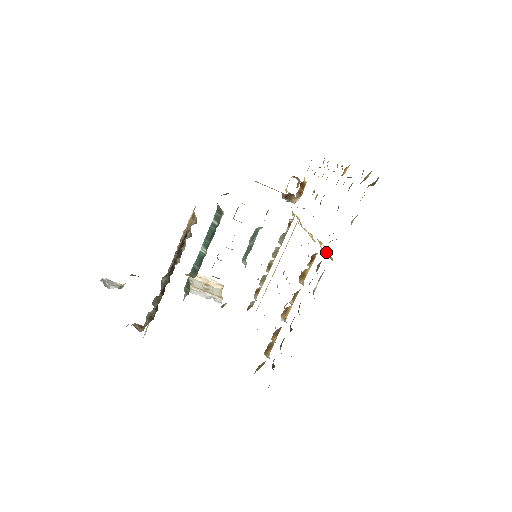
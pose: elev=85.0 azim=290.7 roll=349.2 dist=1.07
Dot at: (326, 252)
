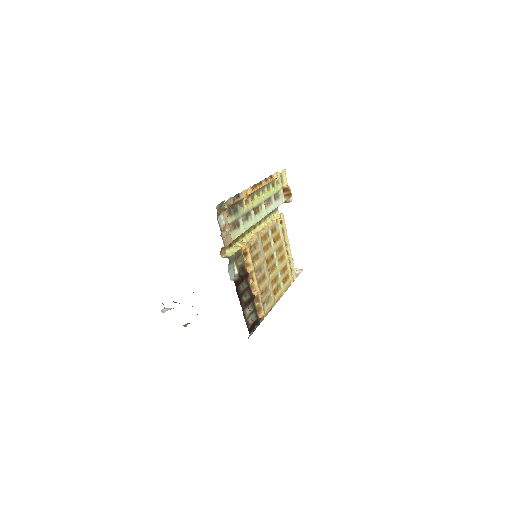
Dot at: (227, 254)
